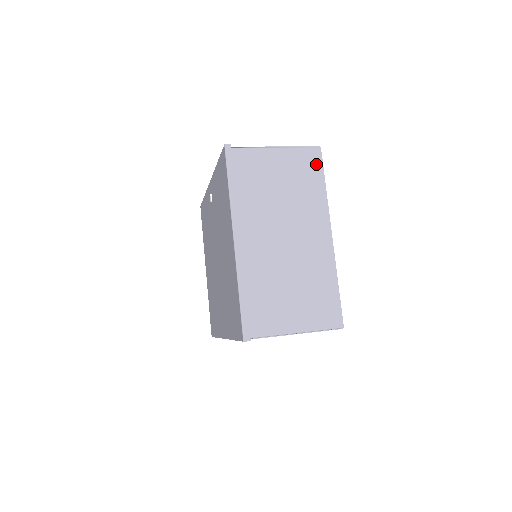
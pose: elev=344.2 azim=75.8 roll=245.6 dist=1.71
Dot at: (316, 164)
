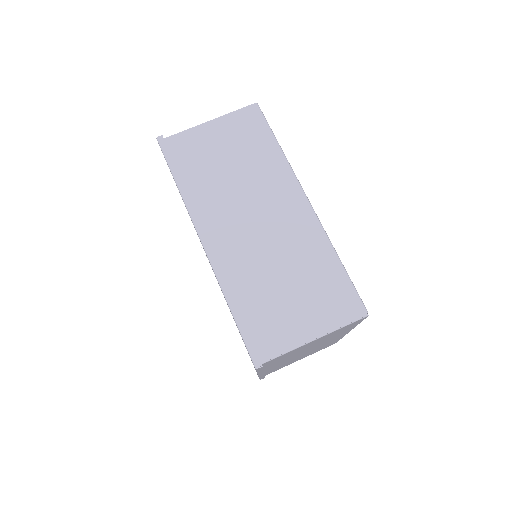
Dot at: (356, 323)
